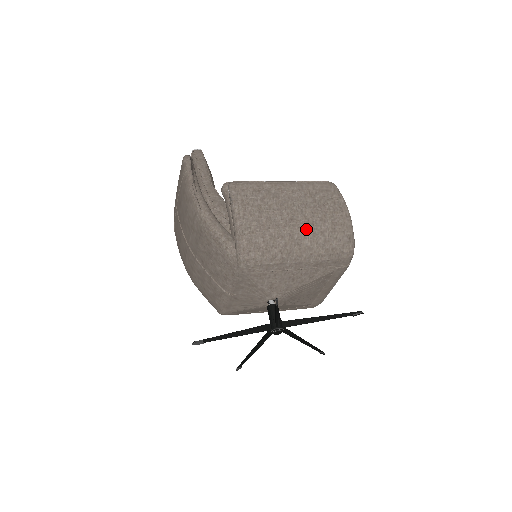
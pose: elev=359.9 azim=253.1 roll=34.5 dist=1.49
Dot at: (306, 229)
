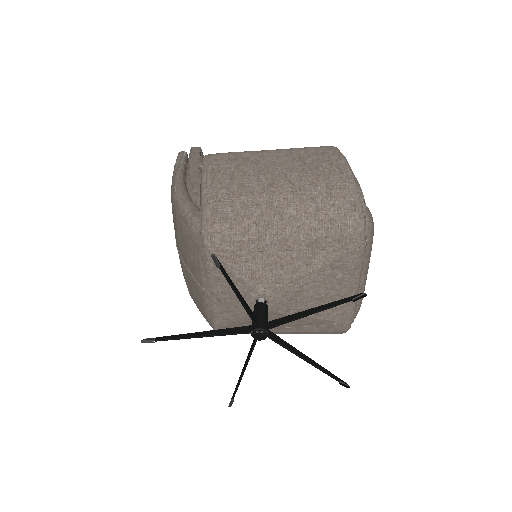
Dot at: (290, 195)
